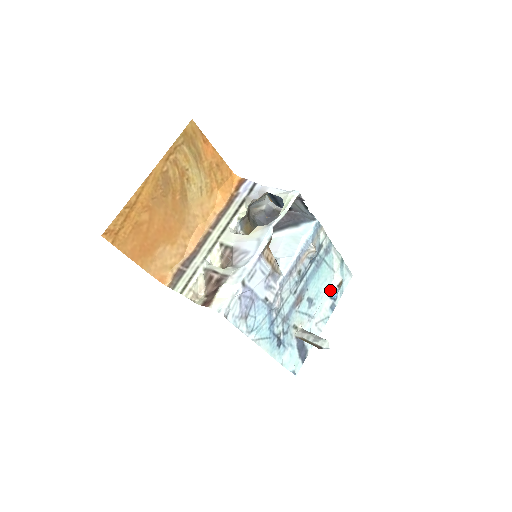
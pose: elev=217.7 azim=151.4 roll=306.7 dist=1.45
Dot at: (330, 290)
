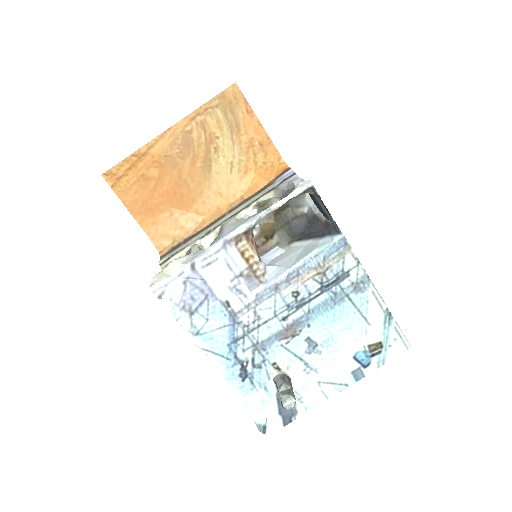
Dot at: (355, 347)
